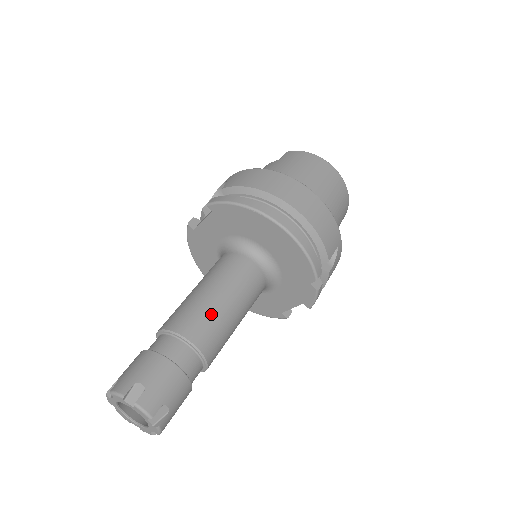
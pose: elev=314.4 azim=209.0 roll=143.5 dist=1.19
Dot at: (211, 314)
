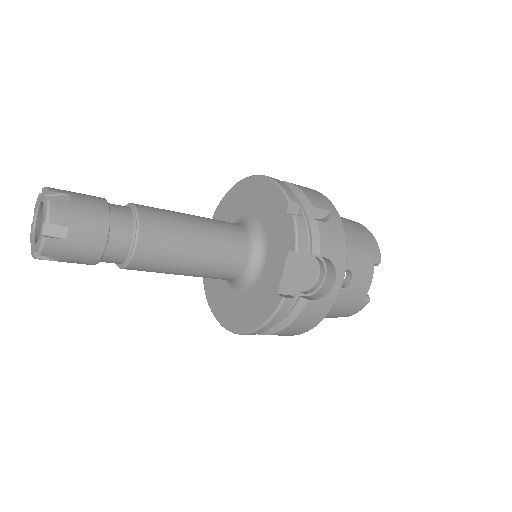
Dot at: occluded
